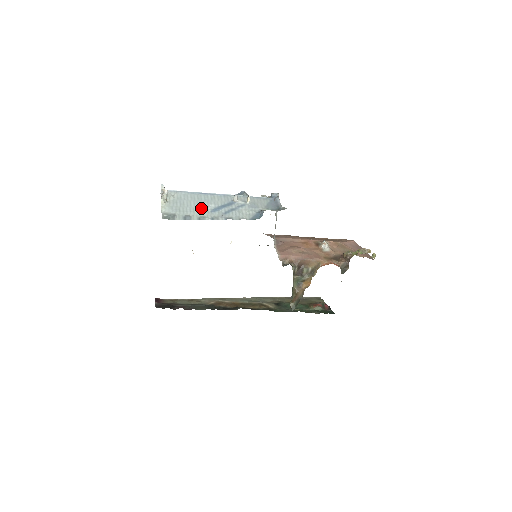
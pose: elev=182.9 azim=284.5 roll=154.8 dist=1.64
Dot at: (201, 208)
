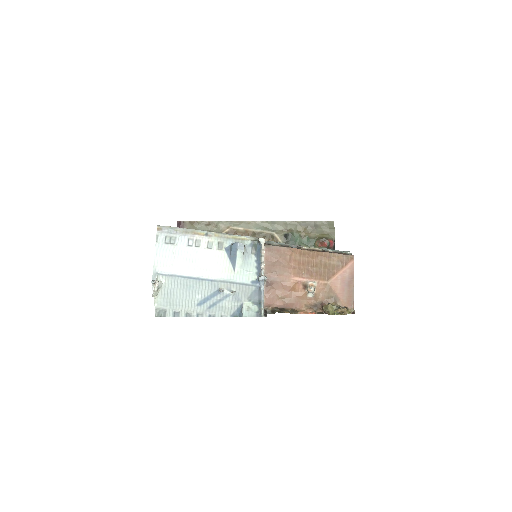
Dot at: (189, 301)
